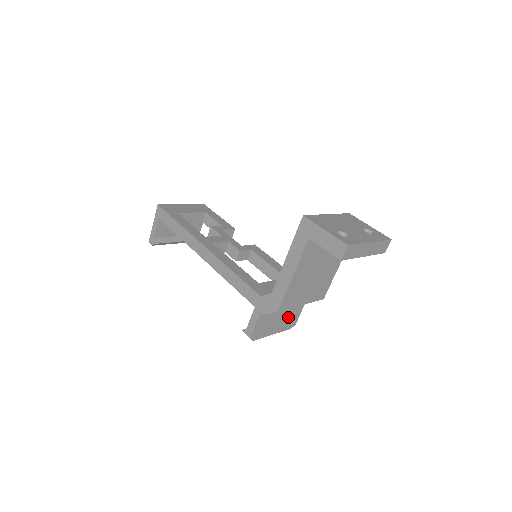
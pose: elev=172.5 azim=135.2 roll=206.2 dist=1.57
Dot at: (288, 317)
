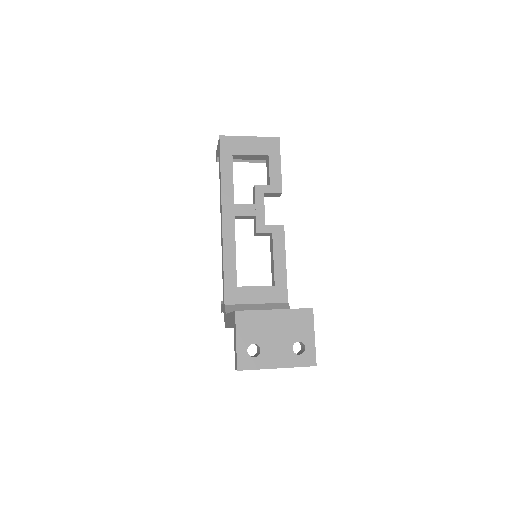
Dot at: occluded
